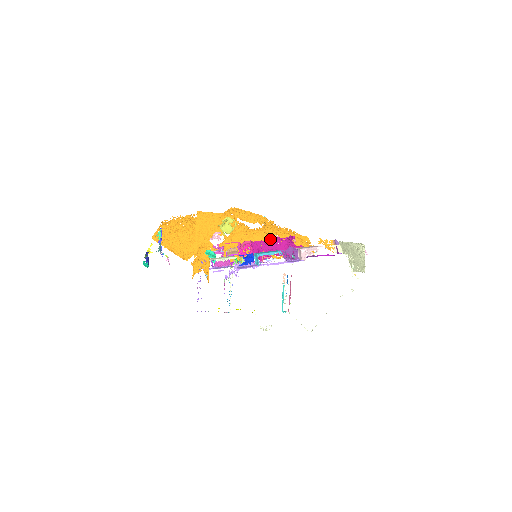
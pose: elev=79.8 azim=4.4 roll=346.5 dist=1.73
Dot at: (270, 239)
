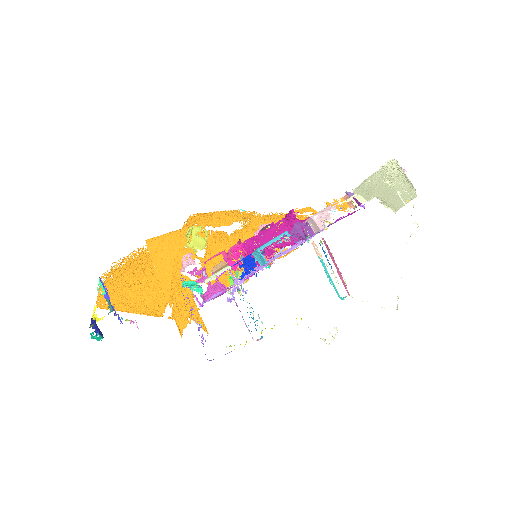
Dot at: (262, 230)
